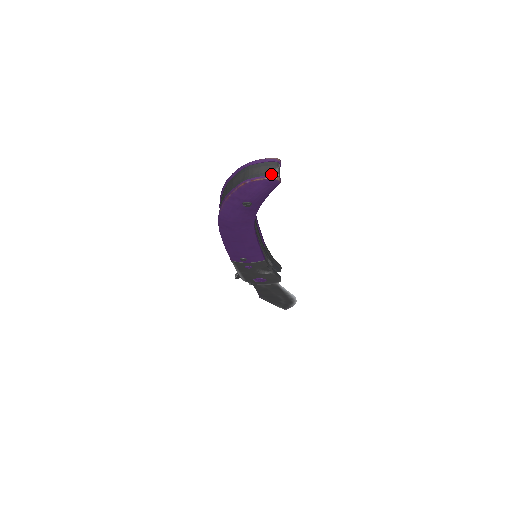
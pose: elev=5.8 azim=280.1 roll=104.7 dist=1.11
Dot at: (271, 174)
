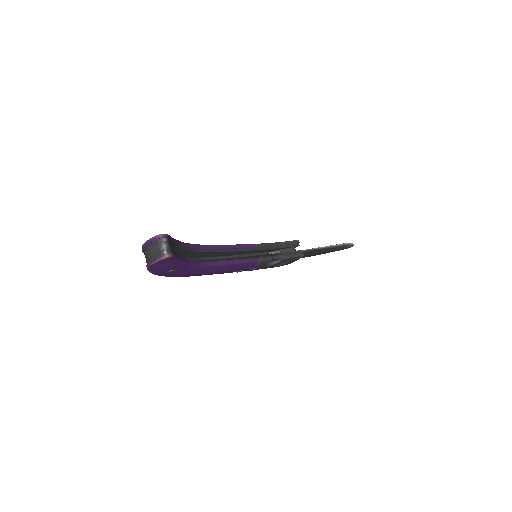
Dot at: (159, 254)
